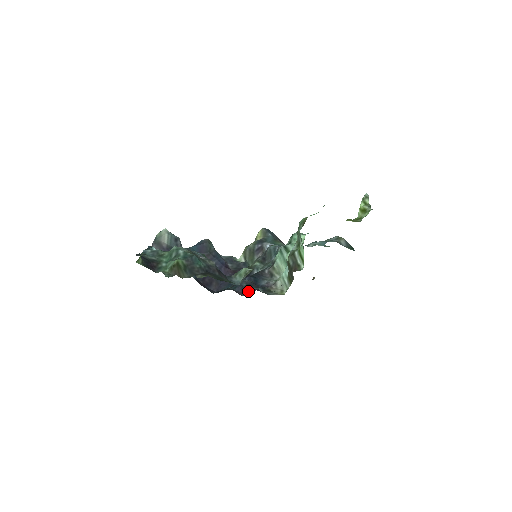
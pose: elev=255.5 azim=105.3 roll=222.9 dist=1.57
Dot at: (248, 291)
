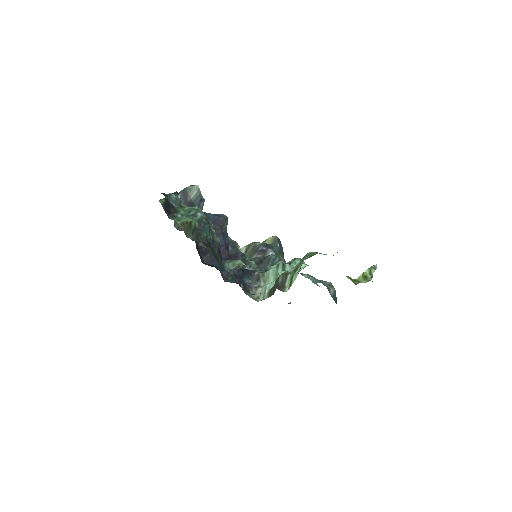
Dot at: (231, 280)
